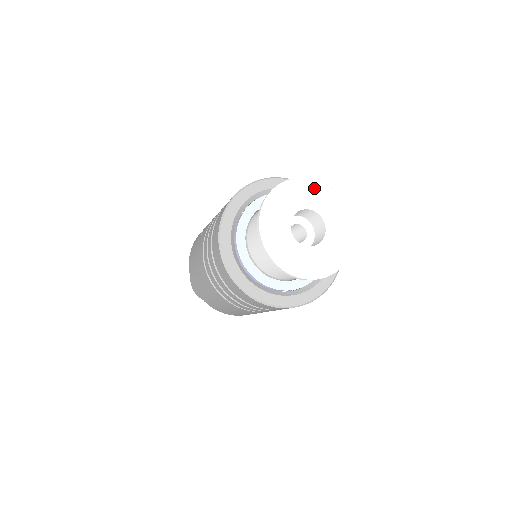
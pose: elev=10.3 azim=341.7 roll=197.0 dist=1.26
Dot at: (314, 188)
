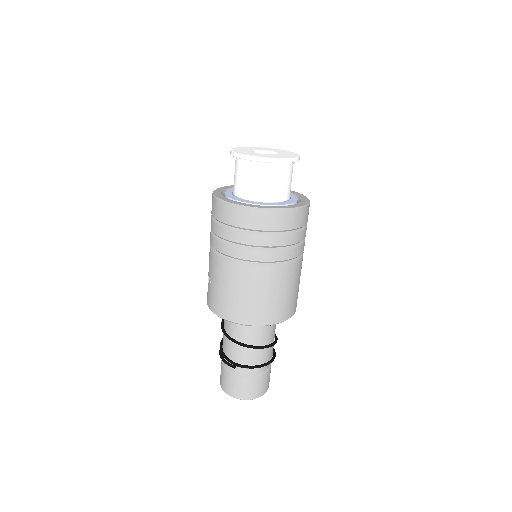
Dot at: (246, 148)
